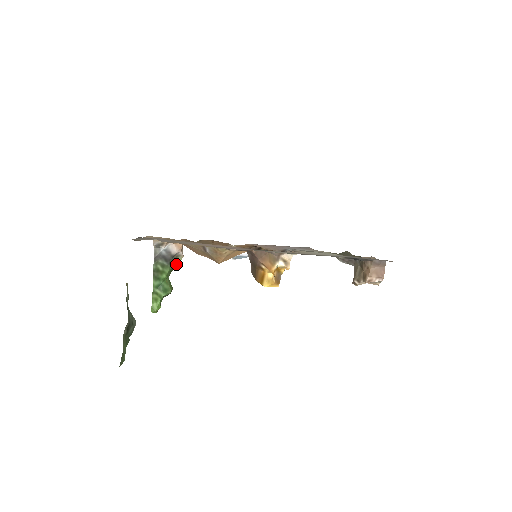
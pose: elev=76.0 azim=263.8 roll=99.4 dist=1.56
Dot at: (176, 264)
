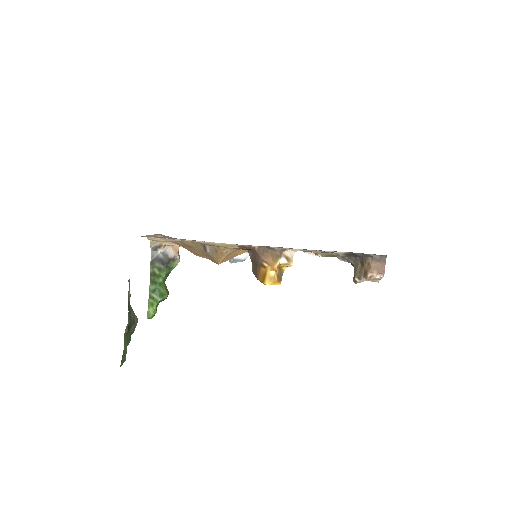
Dot at: (172, 268)
